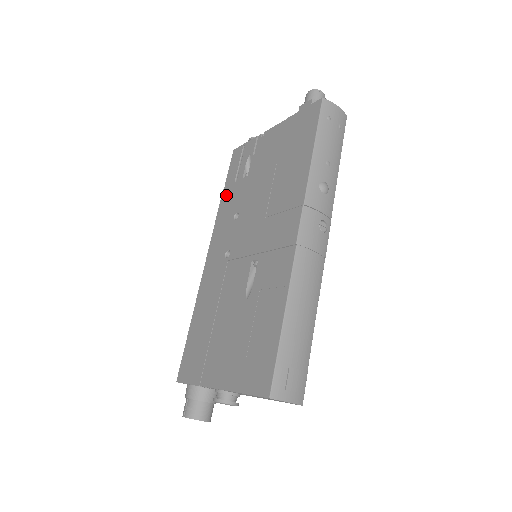
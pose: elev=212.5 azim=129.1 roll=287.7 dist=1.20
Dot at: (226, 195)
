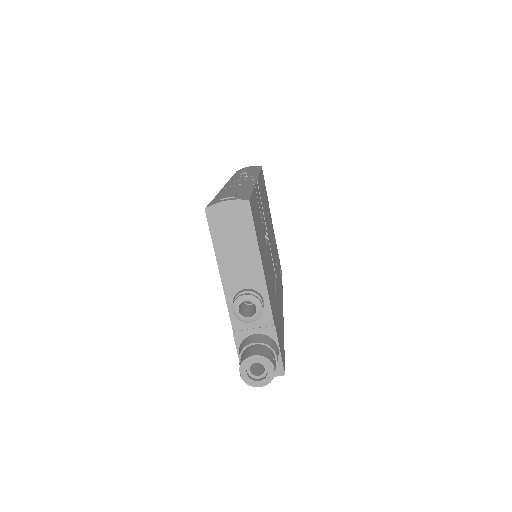
Dot at: occluded
